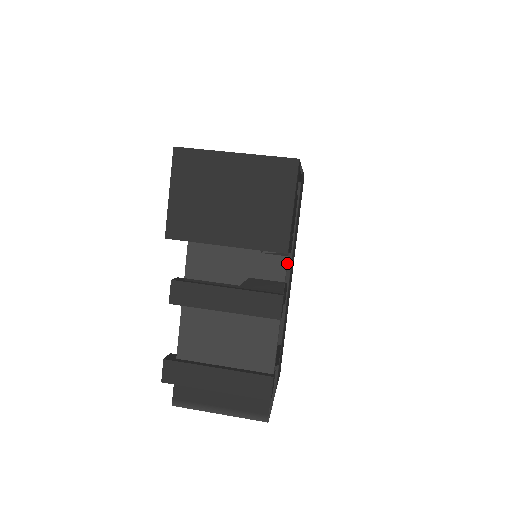
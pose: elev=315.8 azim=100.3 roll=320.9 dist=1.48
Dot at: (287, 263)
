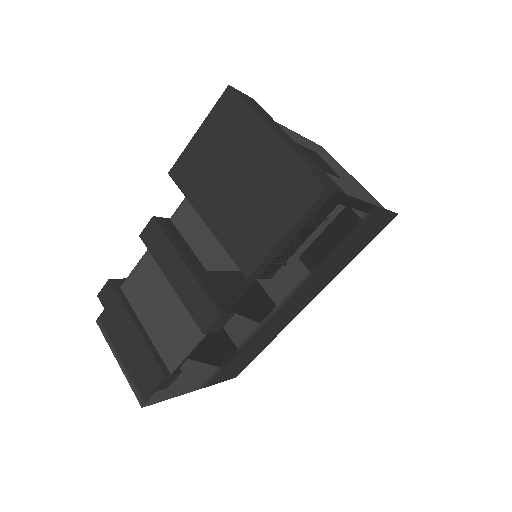
Dot at: (249, 287)
